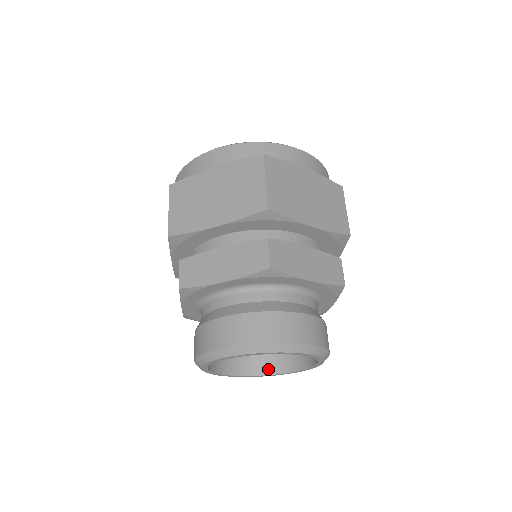
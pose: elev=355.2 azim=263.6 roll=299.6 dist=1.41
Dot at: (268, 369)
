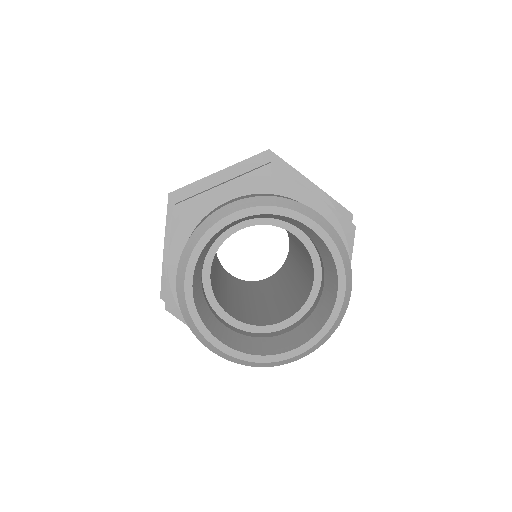
Dot at: (273, 350)
